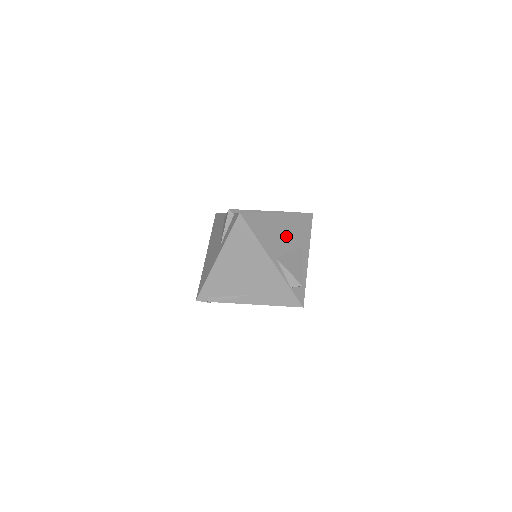
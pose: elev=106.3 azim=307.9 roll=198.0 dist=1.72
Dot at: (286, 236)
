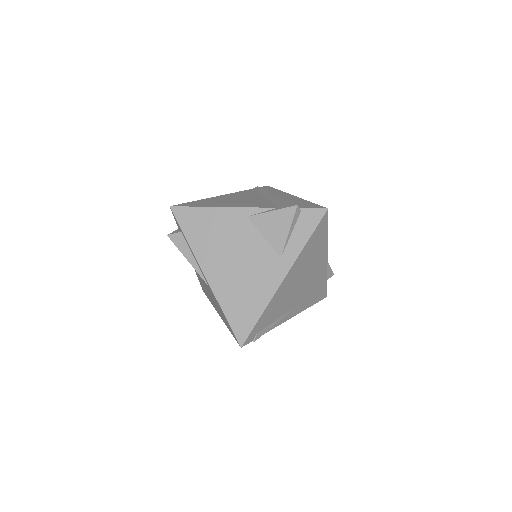
Dot at: occluded
